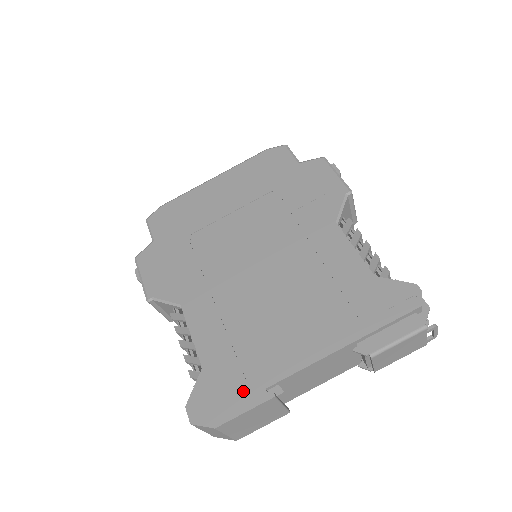
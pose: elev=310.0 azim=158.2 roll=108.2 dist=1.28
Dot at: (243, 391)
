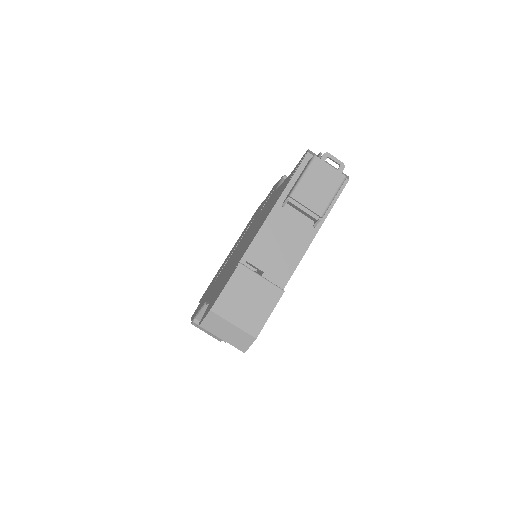
Dot at: occluded
